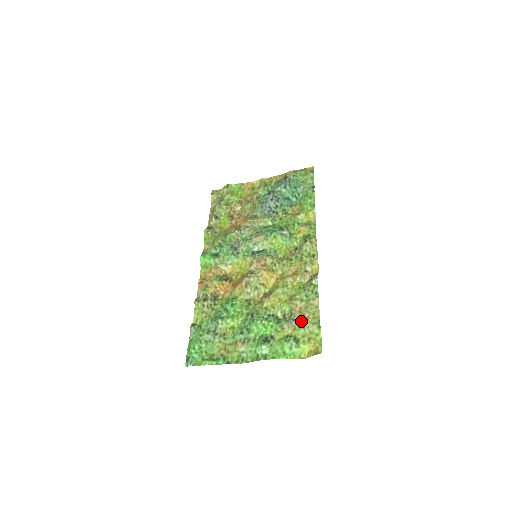
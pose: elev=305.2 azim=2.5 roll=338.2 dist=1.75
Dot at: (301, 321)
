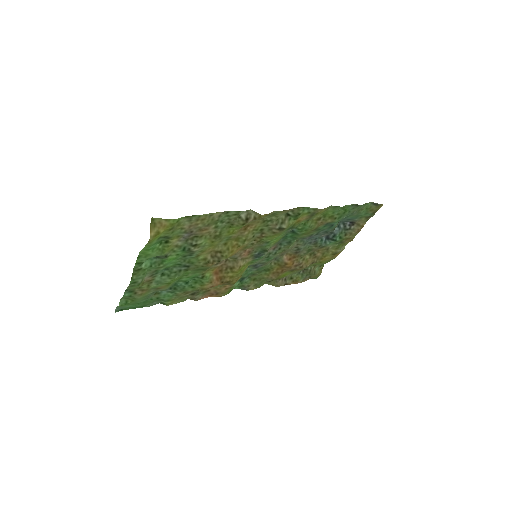
Dot at: (190, 230)
